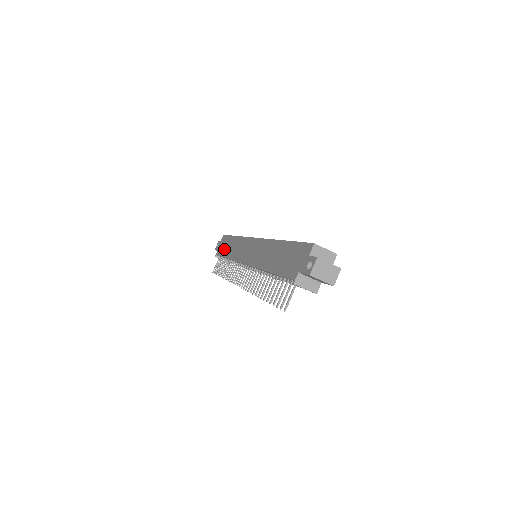
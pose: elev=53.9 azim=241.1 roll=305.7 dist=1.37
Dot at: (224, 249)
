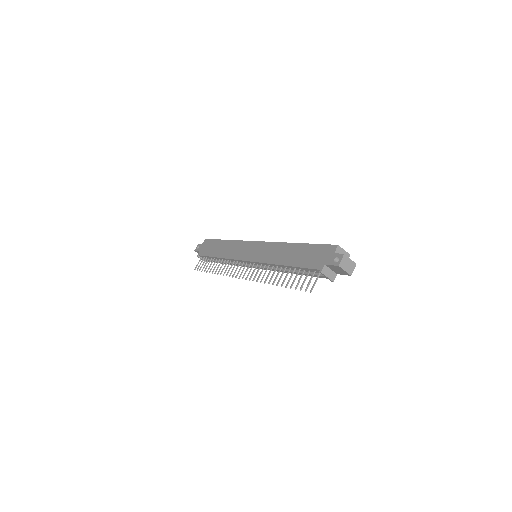
Dot at: (211, 250)
